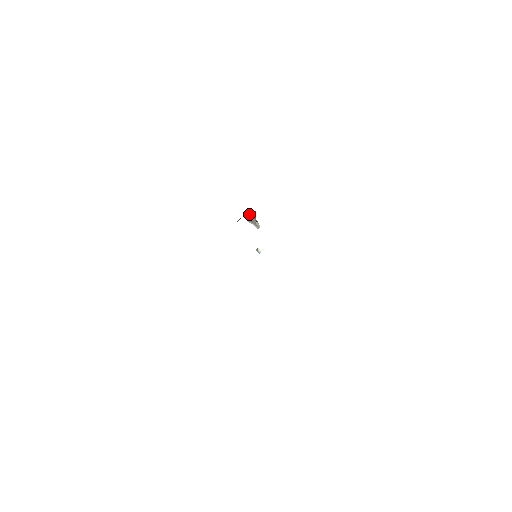
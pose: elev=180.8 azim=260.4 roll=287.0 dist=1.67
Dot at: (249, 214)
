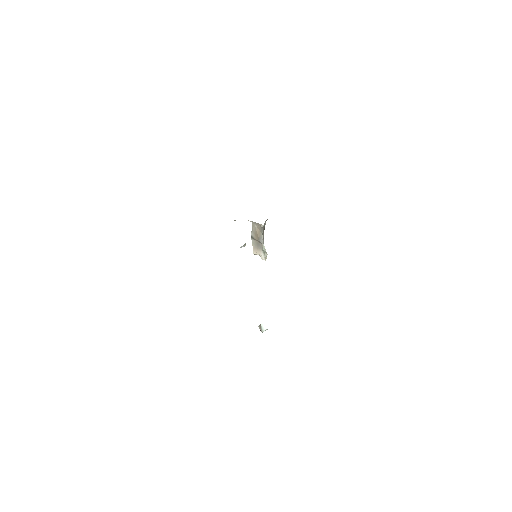
Dot at: (256, 227)
